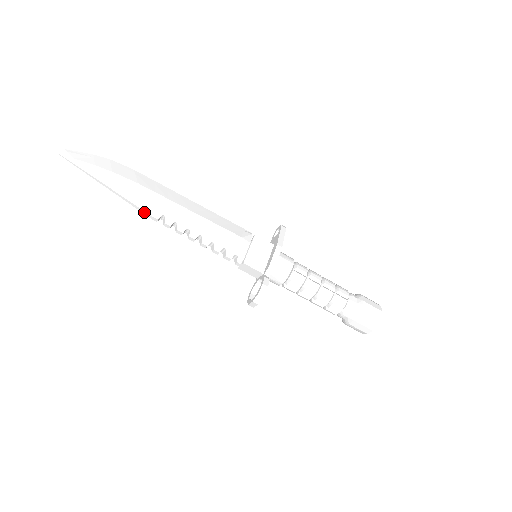
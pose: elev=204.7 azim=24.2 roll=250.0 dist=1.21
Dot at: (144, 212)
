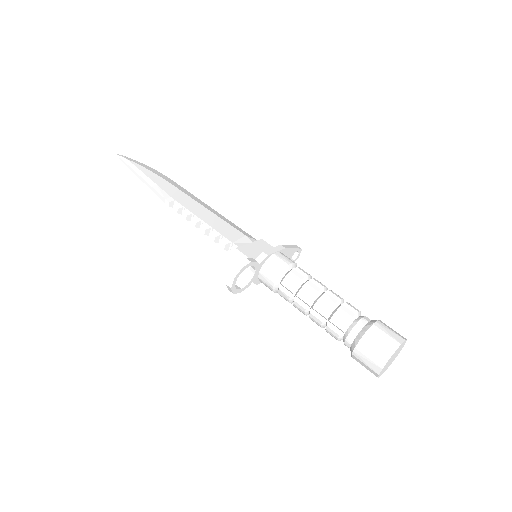
Dot at: (161, 197)
